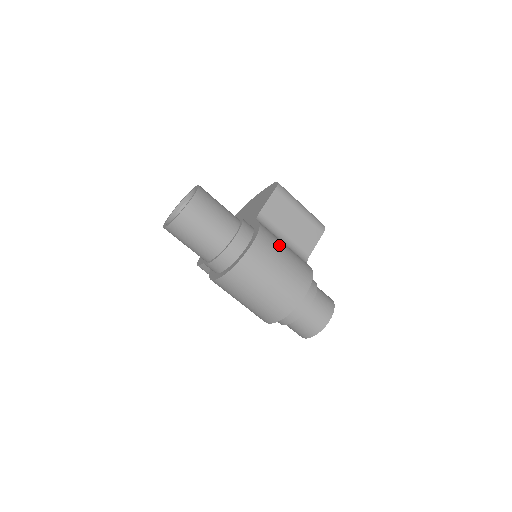
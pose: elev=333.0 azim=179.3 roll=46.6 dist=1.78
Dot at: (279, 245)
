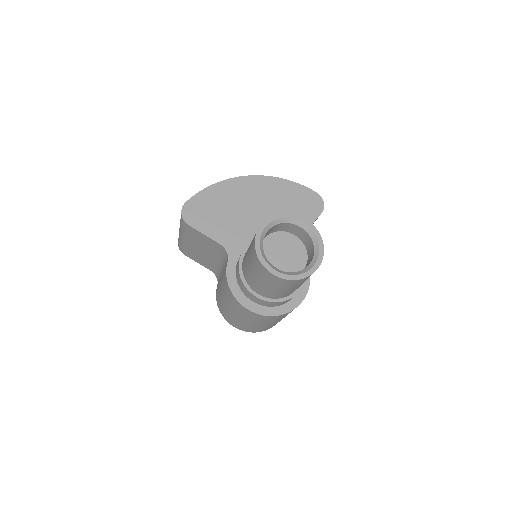
Dot at: occluded
